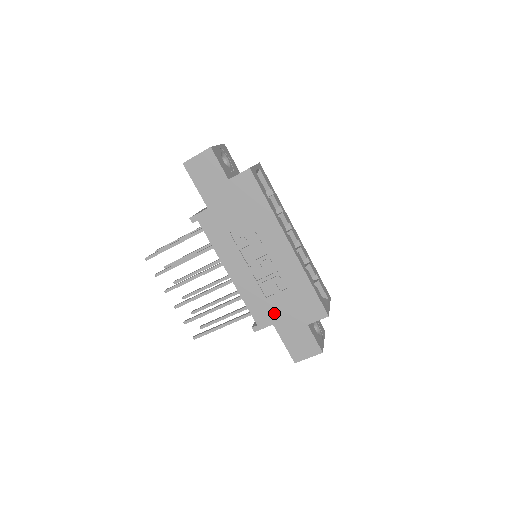
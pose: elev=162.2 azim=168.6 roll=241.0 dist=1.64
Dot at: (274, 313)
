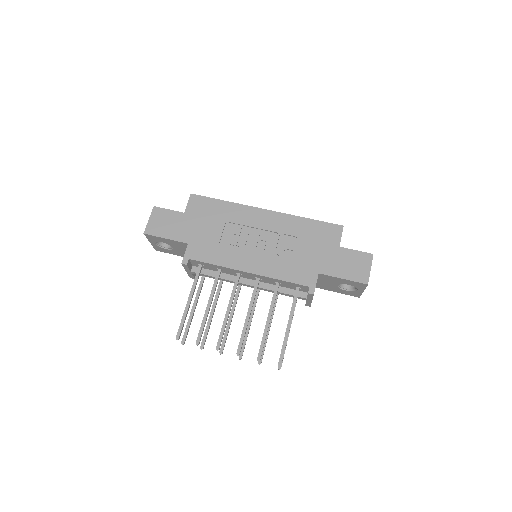
Dot at: (309, 264)
